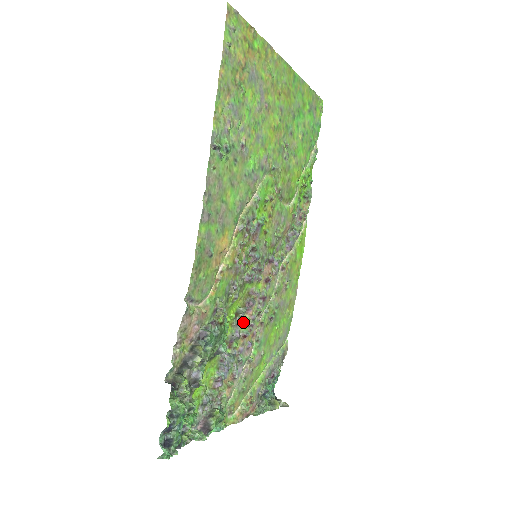
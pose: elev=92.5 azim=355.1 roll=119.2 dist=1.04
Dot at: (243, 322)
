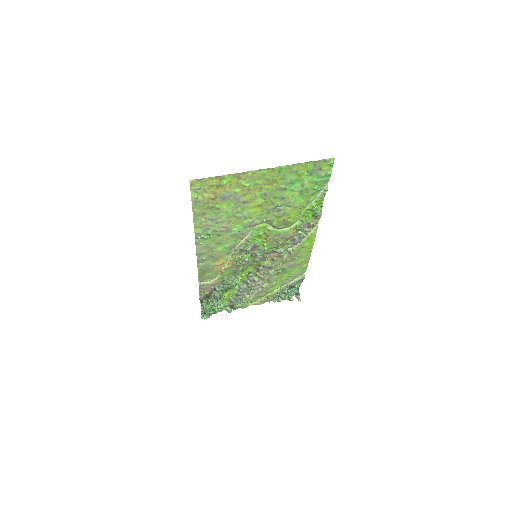
Dot at: (255, 275)
